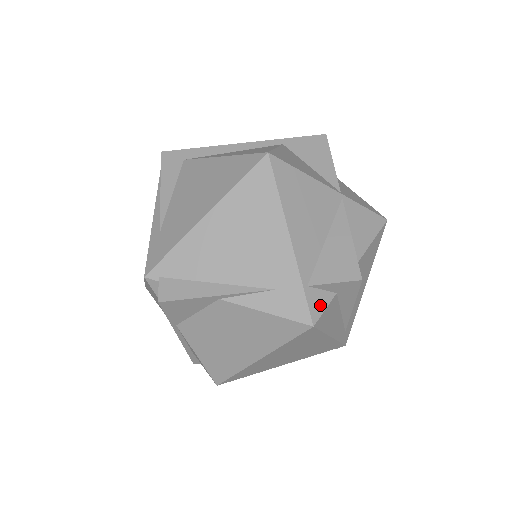
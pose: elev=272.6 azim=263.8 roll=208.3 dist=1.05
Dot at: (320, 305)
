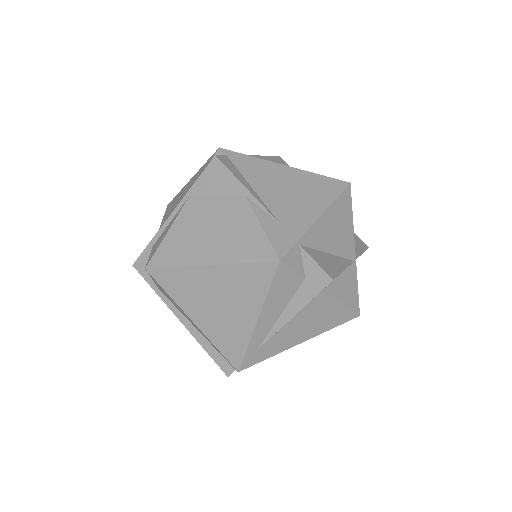
Dot at: (294, 263)
